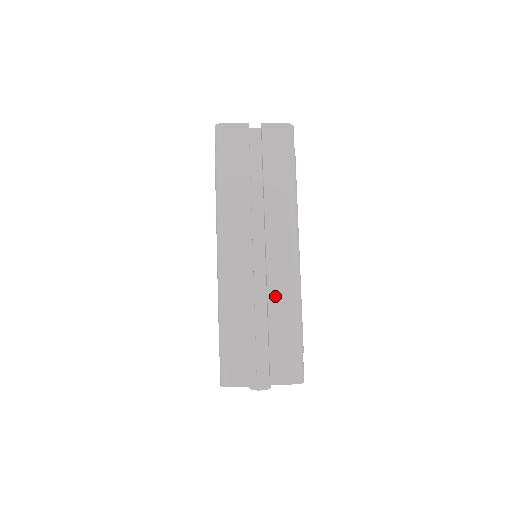
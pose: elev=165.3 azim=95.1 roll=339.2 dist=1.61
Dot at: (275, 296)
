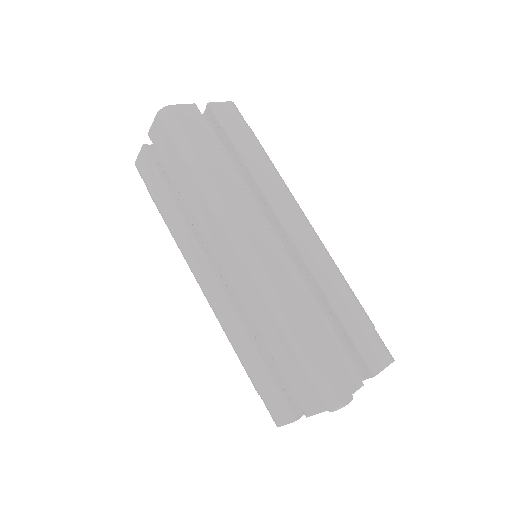
Dot at: (321, 275)
